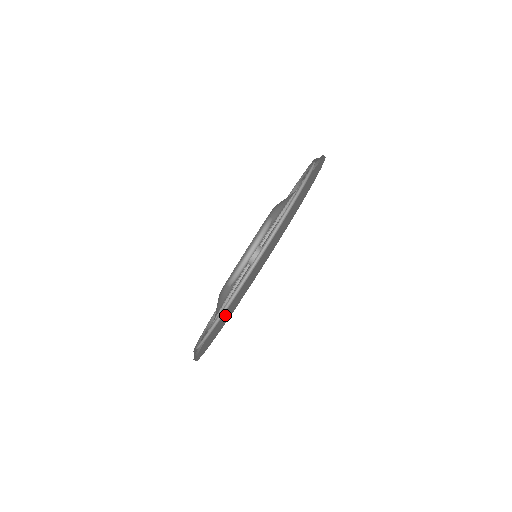
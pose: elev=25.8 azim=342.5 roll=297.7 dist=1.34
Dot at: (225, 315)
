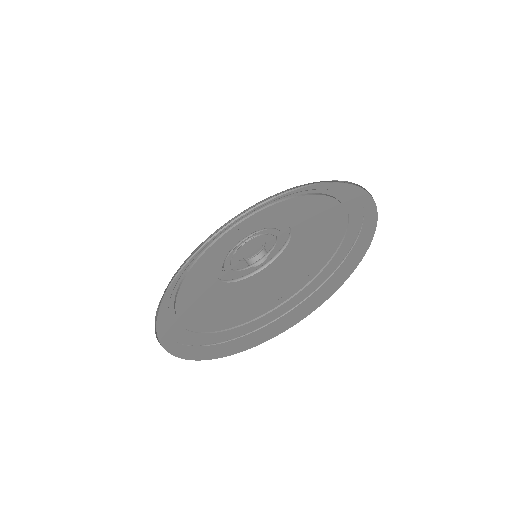
Dot at: (195, 292)
